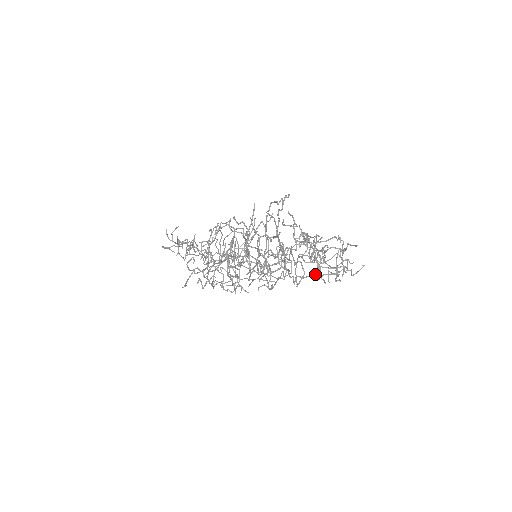
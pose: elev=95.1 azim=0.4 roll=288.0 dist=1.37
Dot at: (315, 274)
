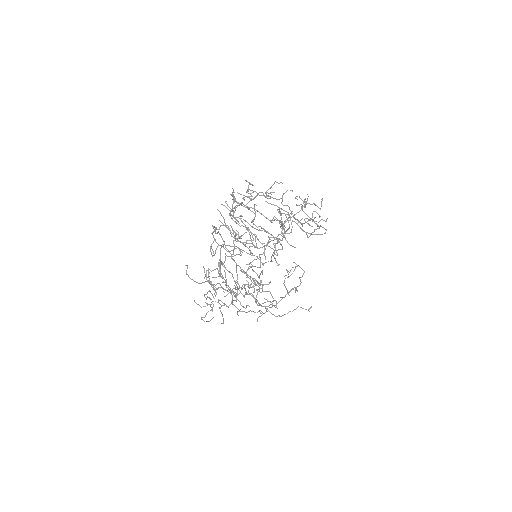
Dot at: (289, 217)
